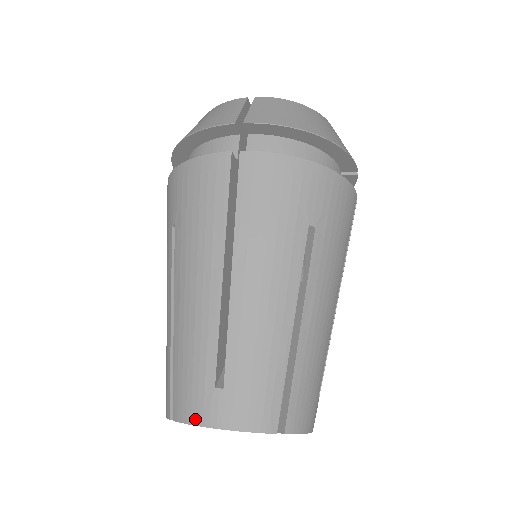
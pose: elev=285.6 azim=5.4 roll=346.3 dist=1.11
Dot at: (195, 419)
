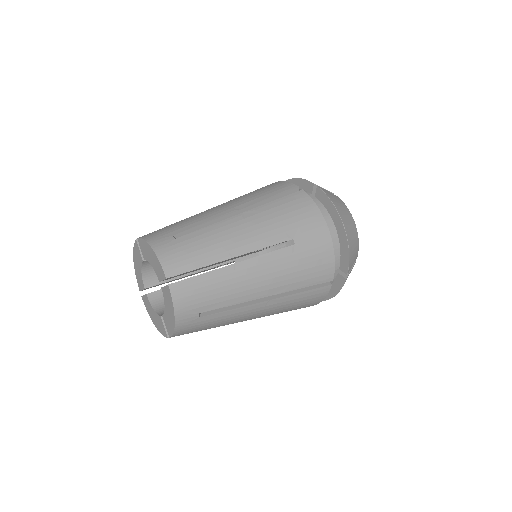
Dot at: (148, 238)
